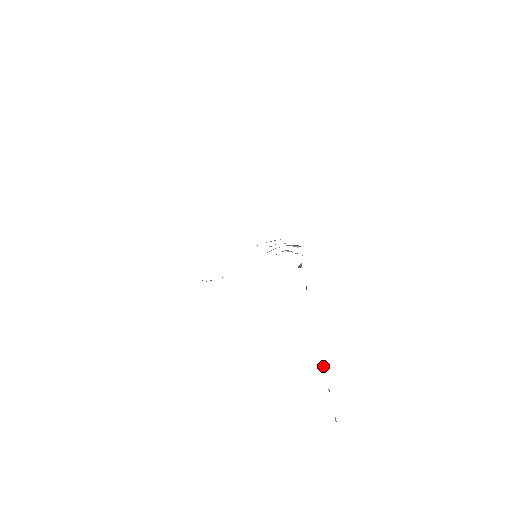
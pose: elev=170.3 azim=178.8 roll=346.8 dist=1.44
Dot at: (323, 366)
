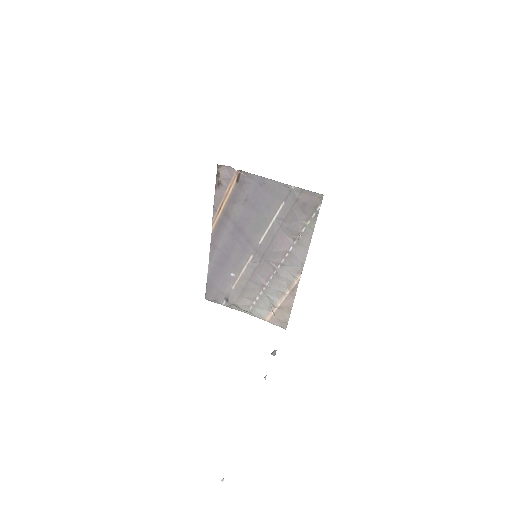
Dot at: (223, 478)
